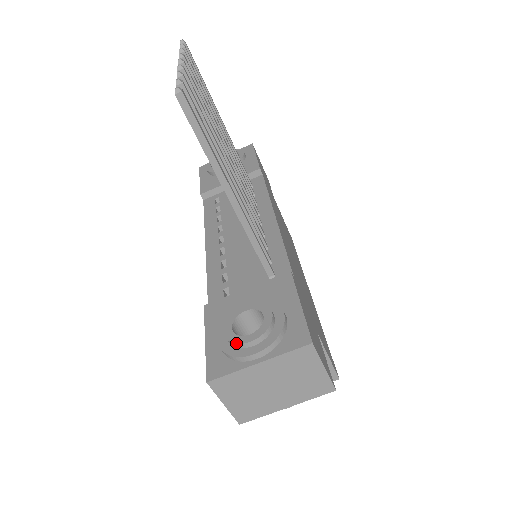
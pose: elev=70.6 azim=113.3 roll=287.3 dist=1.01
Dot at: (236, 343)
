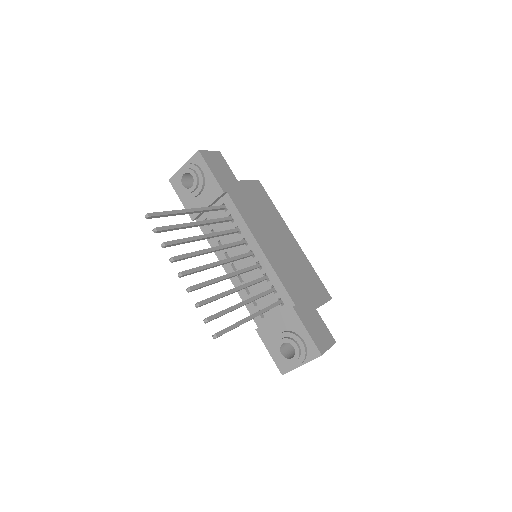
Dot at: (288, 363)
